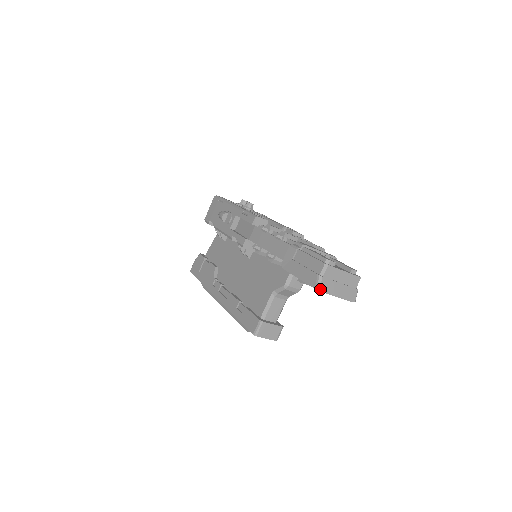
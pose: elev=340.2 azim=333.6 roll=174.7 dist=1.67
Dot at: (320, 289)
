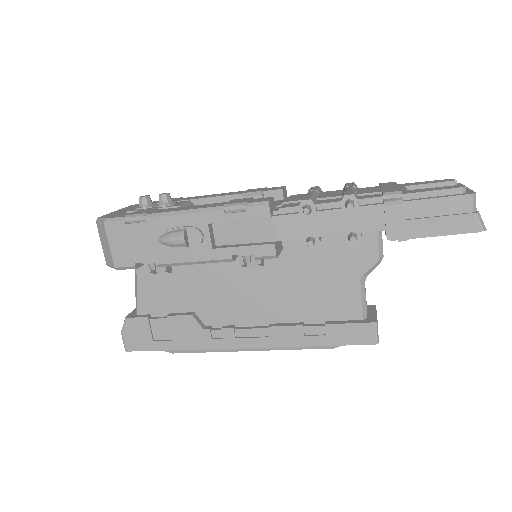
Dot at: (485, 228)
